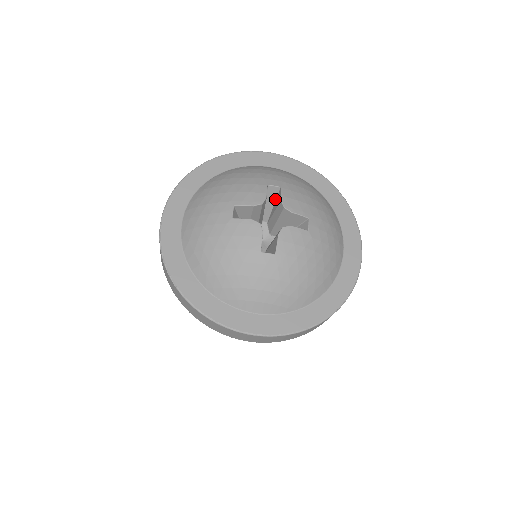
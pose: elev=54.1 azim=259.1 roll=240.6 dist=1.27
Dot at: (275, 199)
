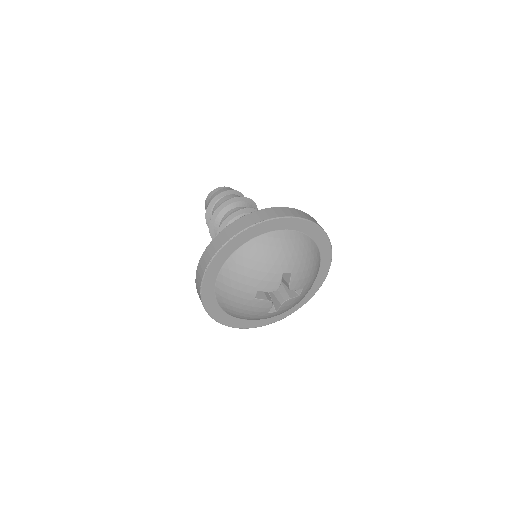
Dot at: occluded
